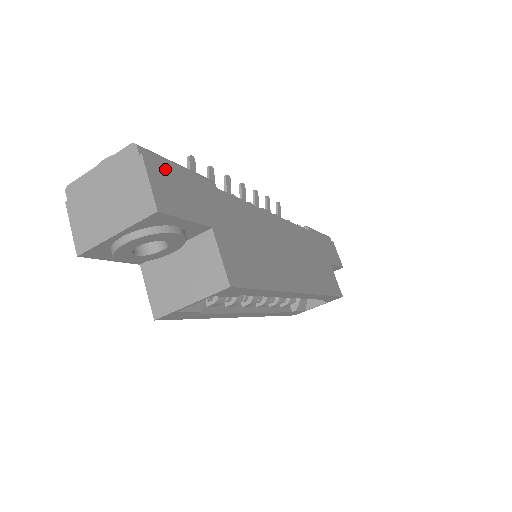
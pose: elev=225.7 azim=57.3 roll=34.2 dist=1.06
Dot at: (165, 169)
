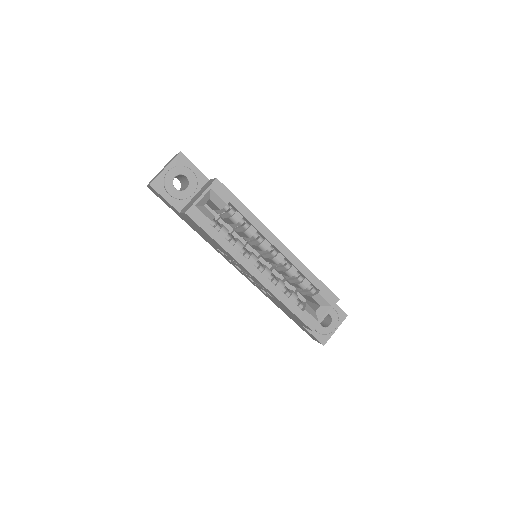
Dot at: occluded
